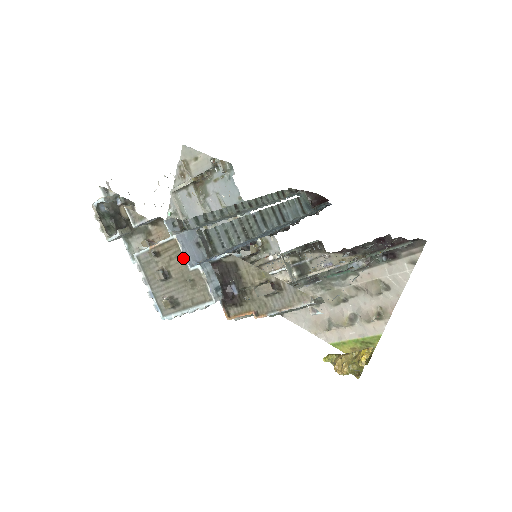
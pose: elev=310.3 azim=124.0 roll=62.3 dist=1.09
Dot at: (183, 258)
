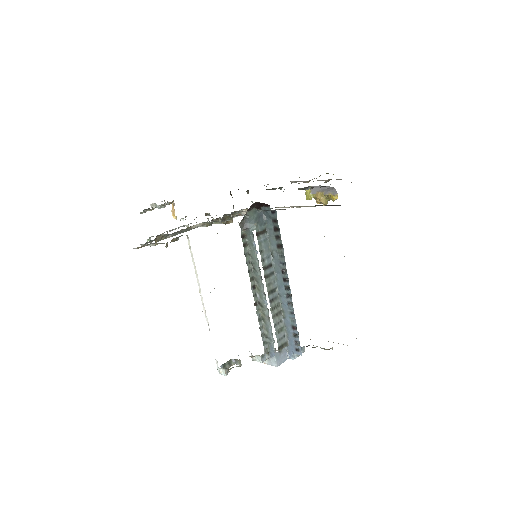
Dot at: (283, 361)
